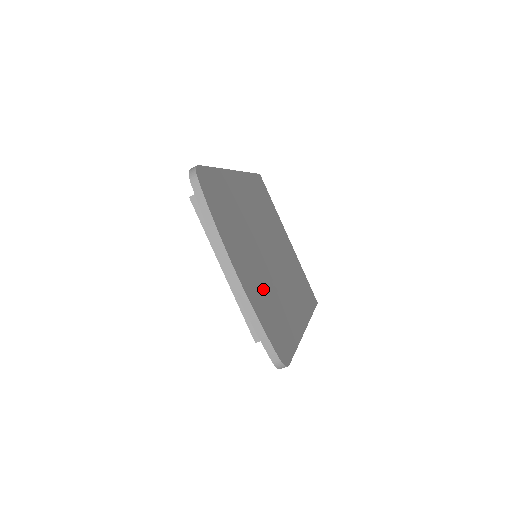
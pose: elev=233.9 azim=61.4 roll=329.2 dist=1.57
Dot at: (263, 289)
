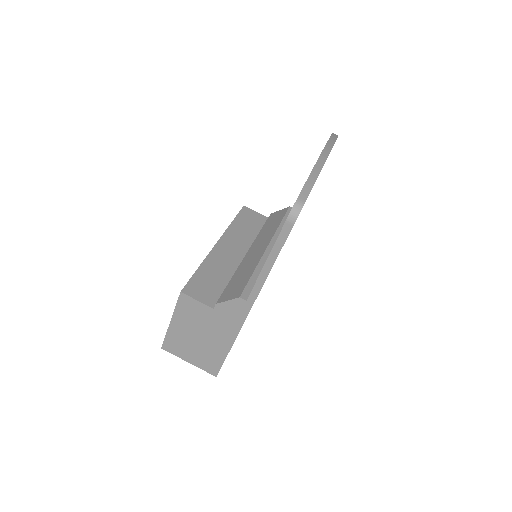
Dot at: occluded
